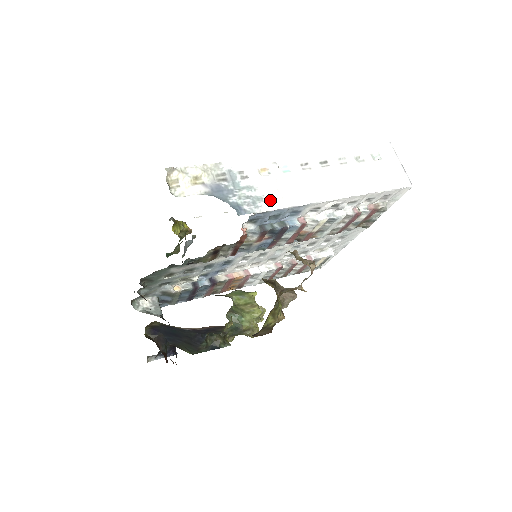
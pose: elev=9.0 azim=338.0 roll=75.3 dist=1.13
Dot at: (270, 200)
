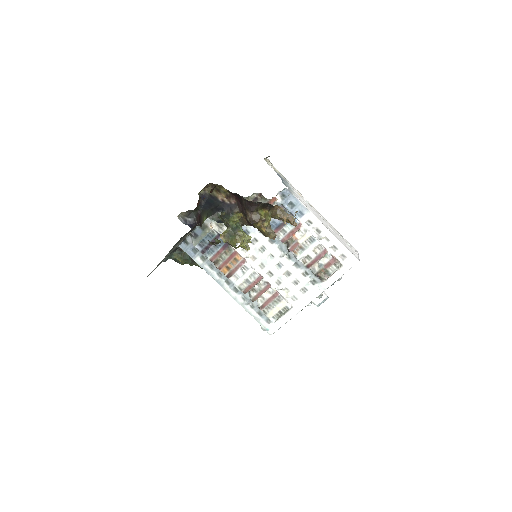
Dot at: (296, 195)
